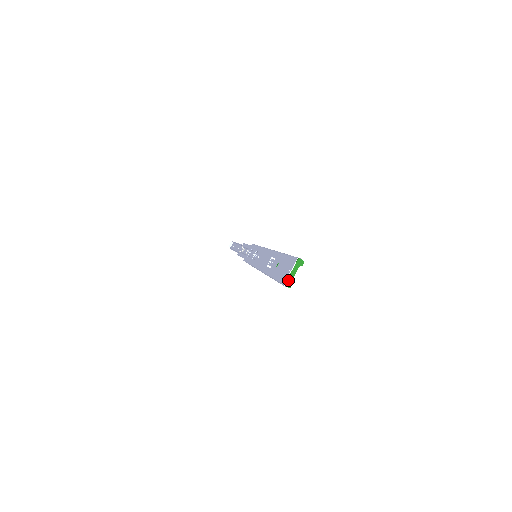
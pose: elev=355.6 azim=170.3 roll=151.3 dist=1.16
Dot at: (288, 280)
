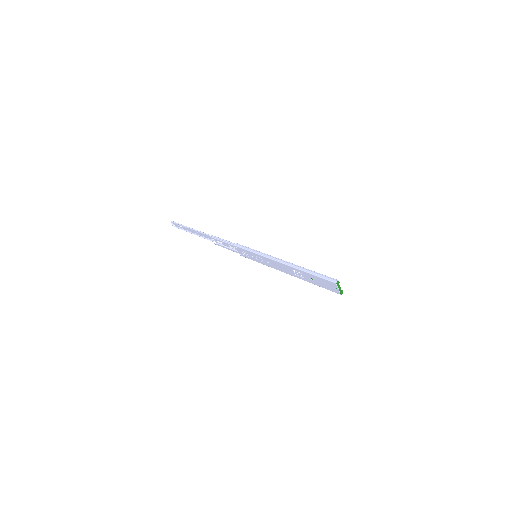
Dot at: (340, 292)
